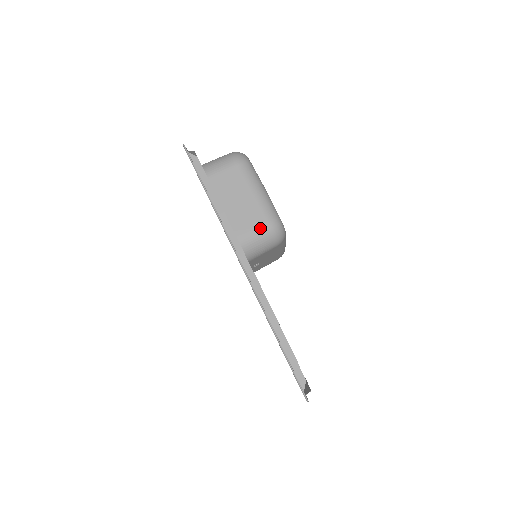
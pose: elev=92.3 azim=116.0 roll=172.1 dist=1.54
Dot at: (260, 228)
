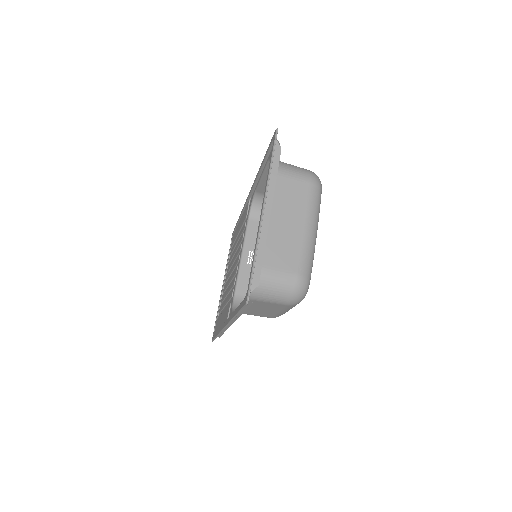
Dot at: occluded
